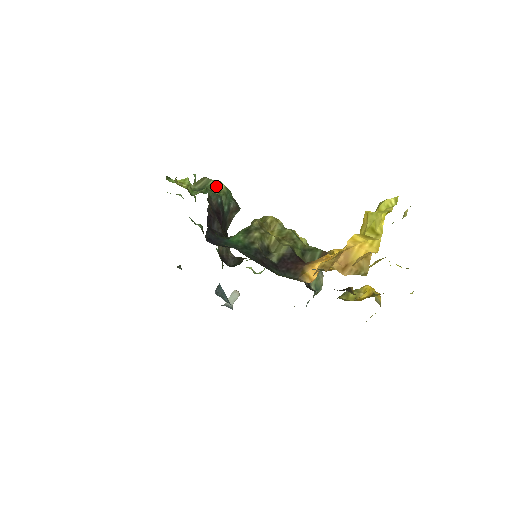
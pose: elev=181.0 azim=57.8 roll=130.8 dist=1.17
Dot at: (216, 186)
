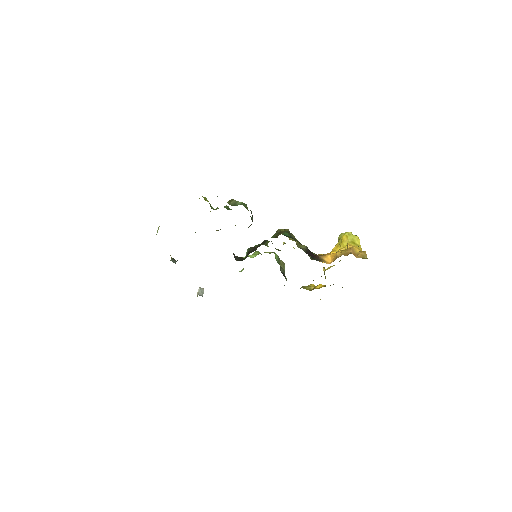
Dot at: (246, 206)
